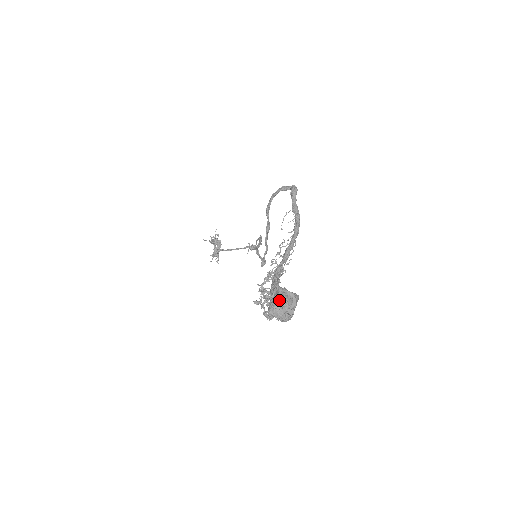
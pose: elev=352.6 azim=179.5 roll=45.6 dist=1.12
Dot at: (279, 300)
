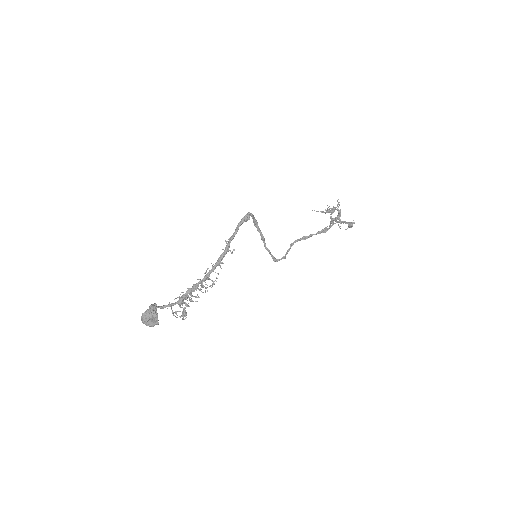
Dot at: (143, 314)
